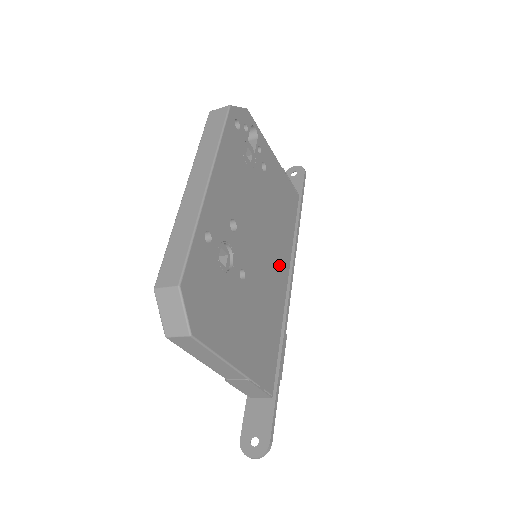
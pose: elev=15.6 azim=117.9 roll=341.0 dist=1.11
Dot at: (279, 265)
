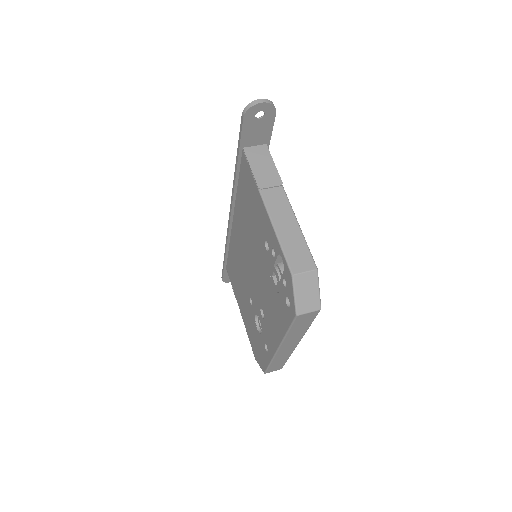
Dot at: occluded
